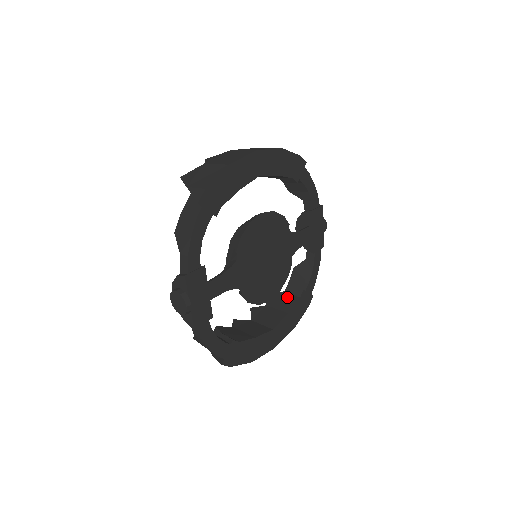
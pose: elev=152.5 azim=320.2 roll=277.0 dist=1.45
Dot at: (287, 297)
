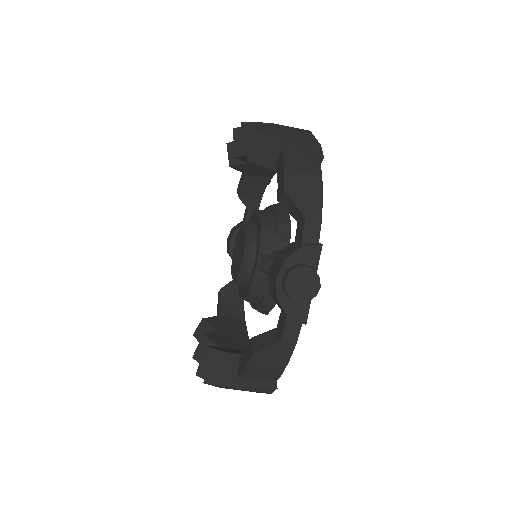
Dot at: (232, 320)
